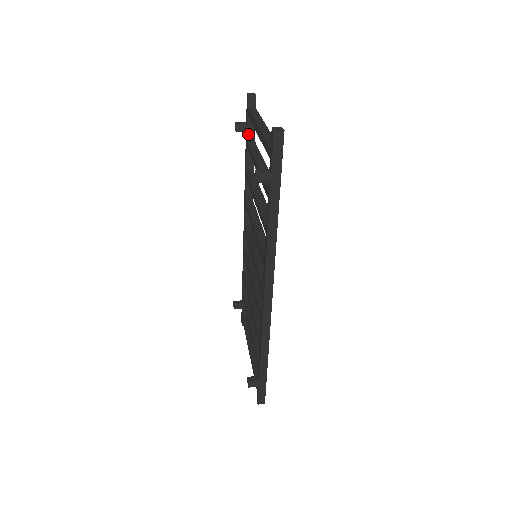
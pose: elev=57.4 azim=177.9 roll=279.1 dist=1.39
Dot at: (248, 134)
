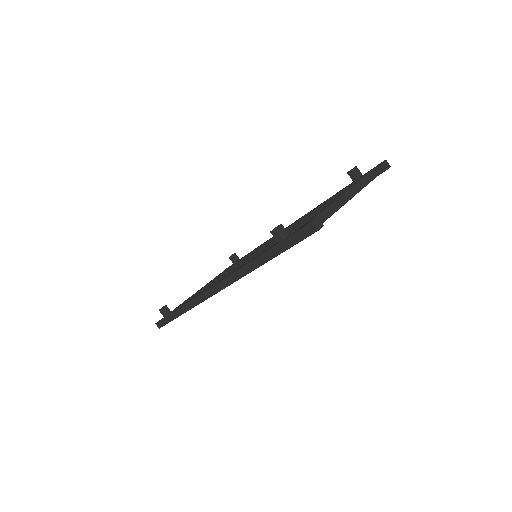
Dot at: occluded
